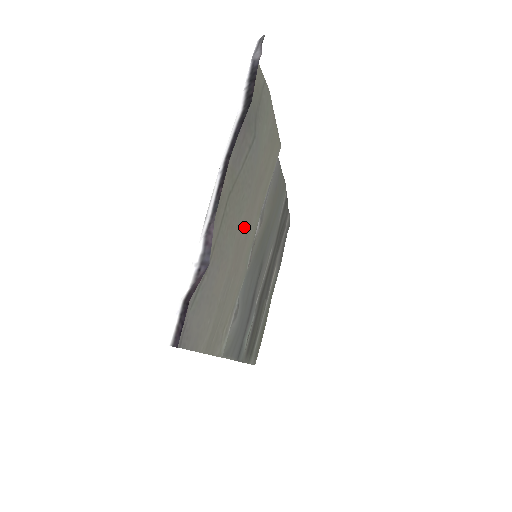
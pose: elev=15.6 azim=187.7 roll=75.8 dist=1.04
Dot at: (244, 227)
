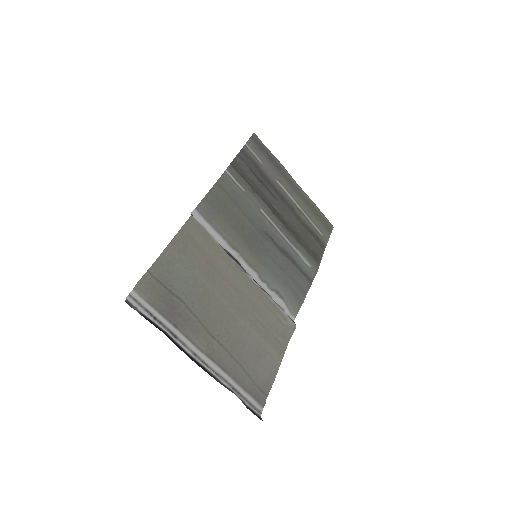
Dot at: (232, 298)
